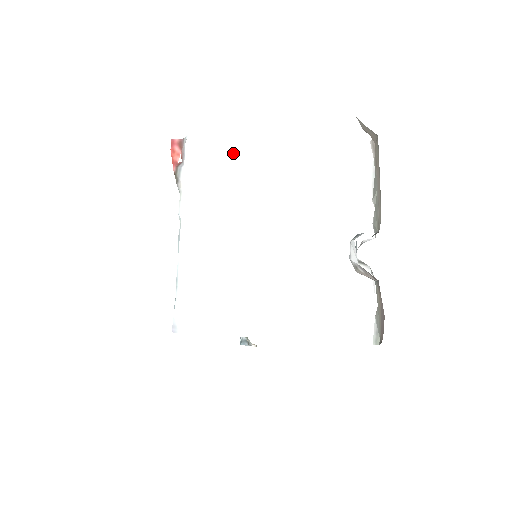
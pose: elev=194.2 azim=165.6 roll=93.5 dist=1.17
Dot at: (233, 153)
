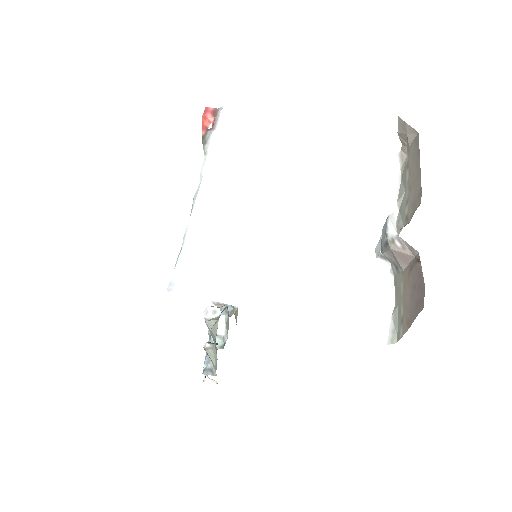
Dot at: (267, 131)
